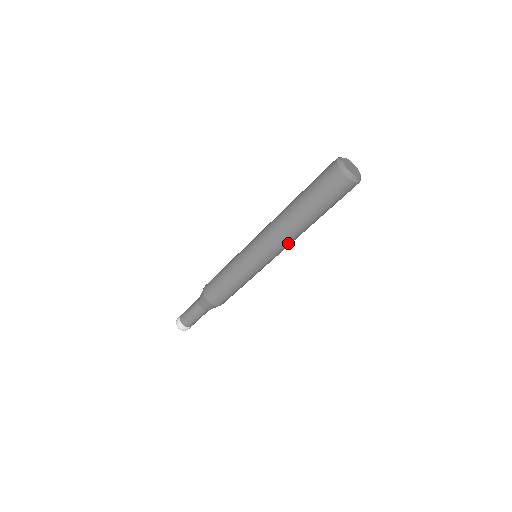
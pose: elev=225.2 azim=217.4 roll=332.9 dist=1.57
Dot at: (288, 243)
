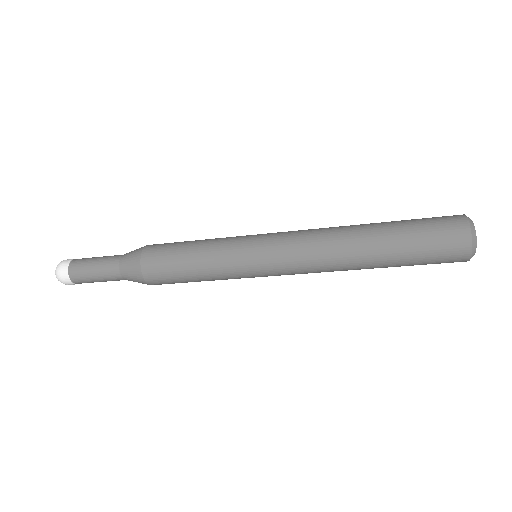
Dot at: occluded
